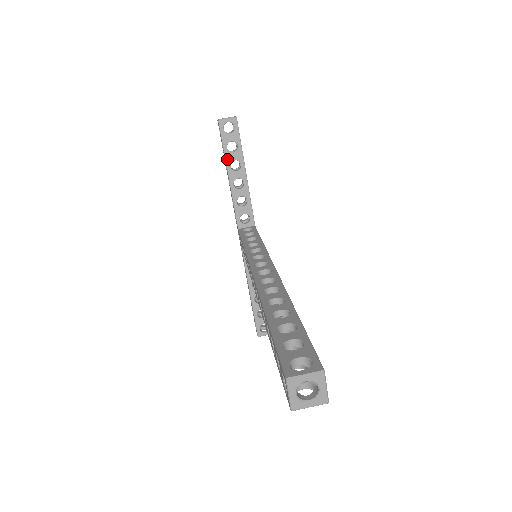
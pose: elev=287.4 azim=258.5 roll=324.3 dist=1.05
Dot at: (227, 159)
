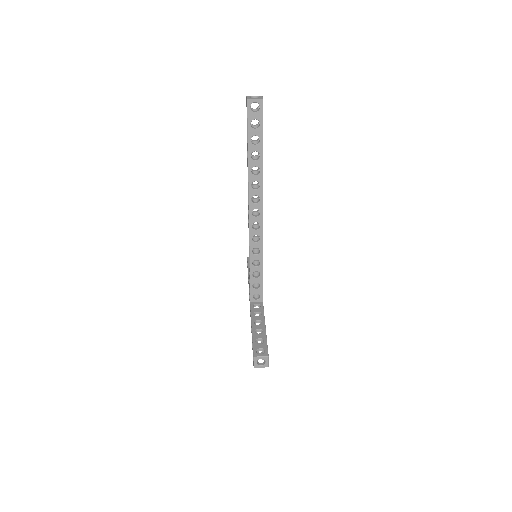
Dot at: occluded
